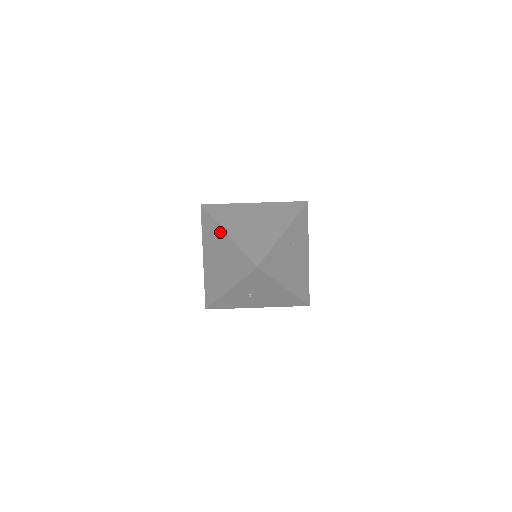
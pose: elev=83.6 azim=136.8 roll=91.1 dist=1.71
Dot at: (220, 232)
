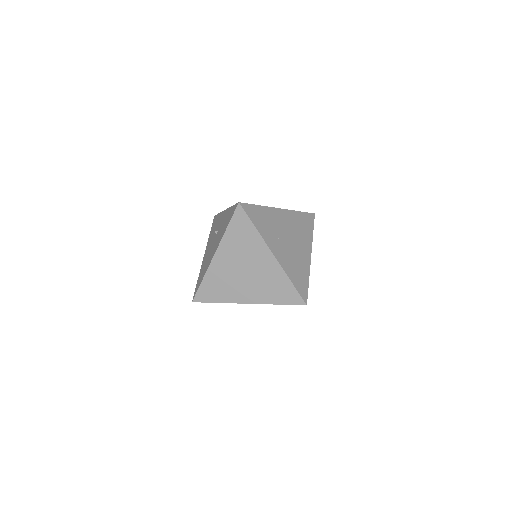
Dot at: occluded
